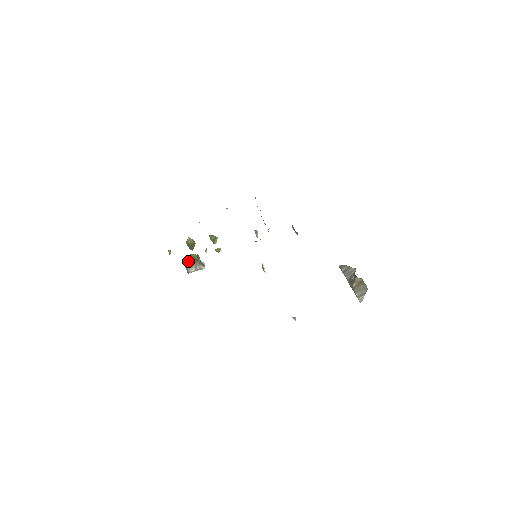
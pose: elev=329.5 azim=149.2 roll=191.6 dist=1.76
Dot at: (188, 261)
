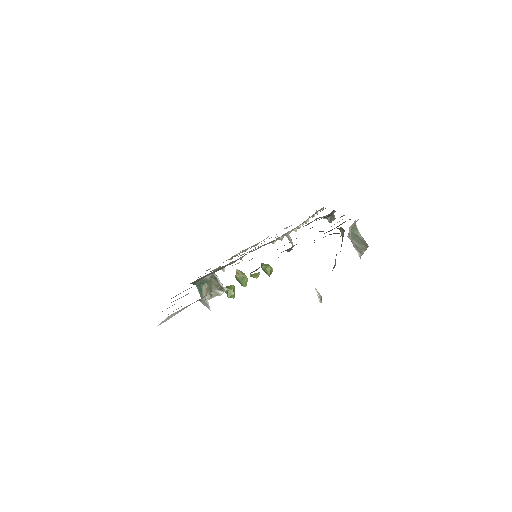
Dot at: (202, 284)
